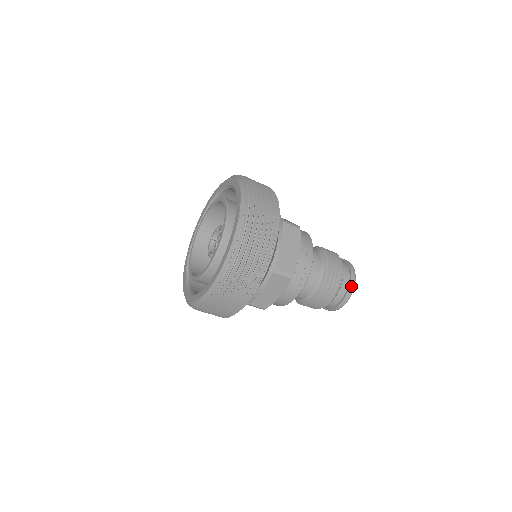
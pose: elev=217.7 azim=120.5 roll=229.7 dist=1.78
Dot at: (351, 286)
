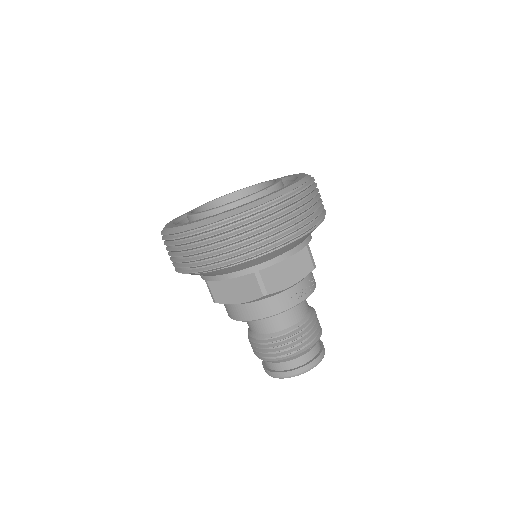
Dot at: (324, 349)
